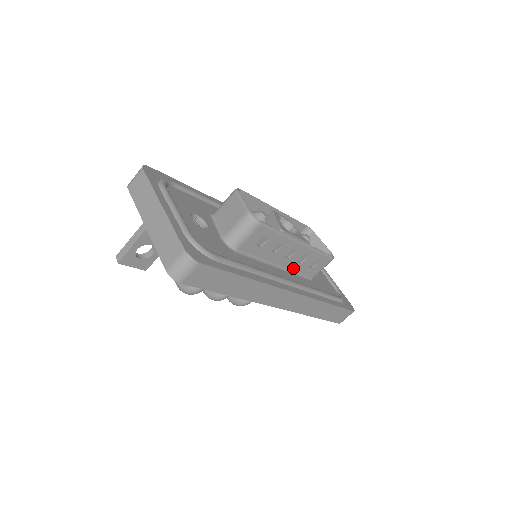
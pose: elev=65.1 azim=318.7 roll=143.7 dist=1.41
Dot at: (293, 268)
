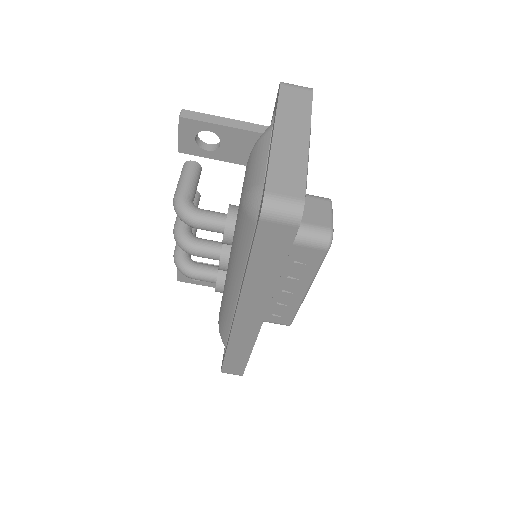
Dot at: occluded
